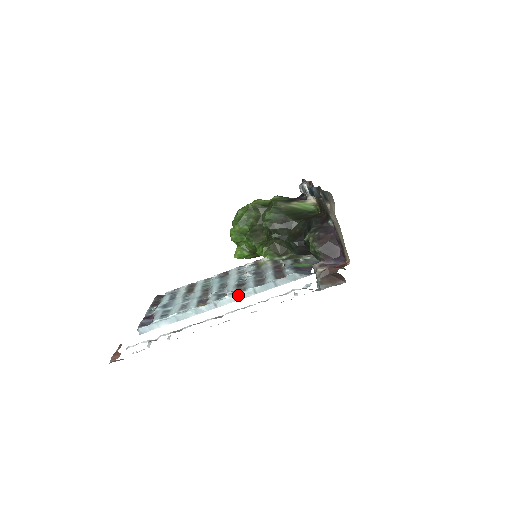
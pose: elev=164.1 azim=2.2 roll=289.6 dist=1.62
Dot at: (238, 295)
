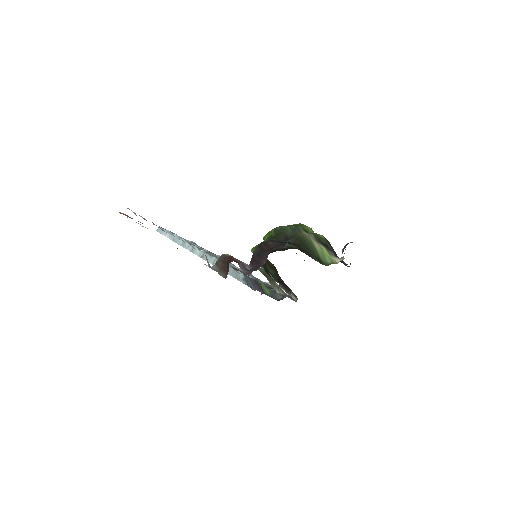
Dot at: (206, 255)
